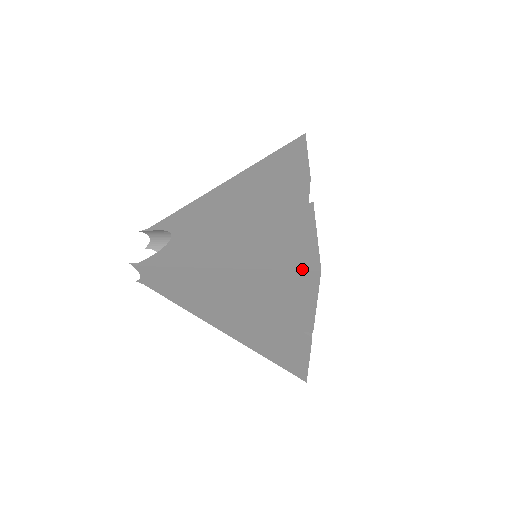
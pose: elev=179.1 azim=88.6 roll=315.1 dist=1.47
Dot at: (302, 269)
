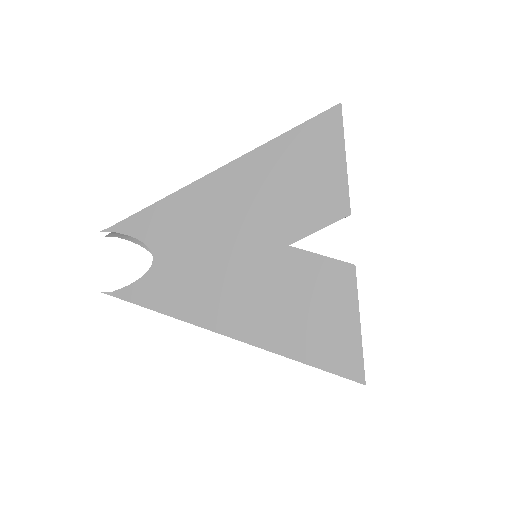
Dot at: (342, 376)
